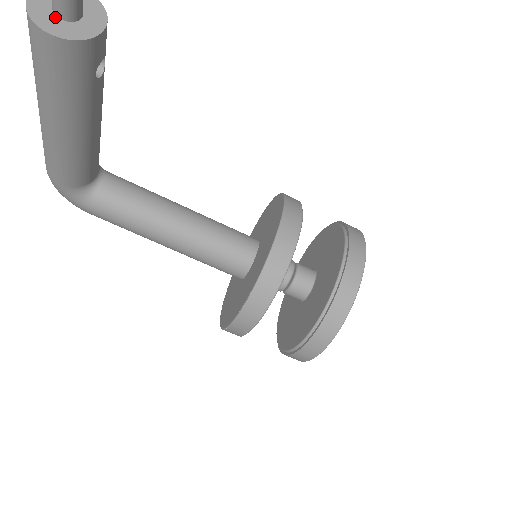
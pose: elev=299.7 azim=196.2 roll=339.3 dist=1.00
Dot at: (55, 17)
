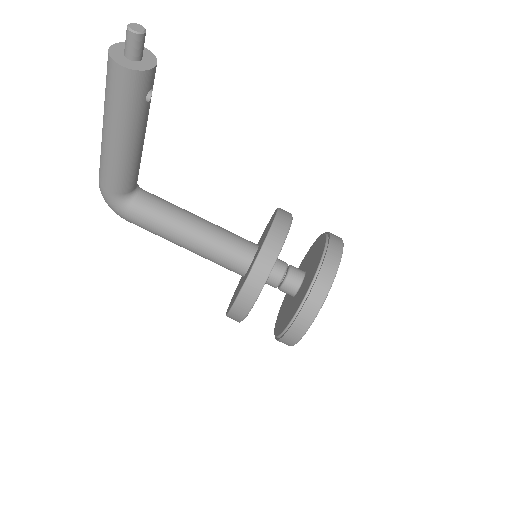
Dot at: (125, 58)
